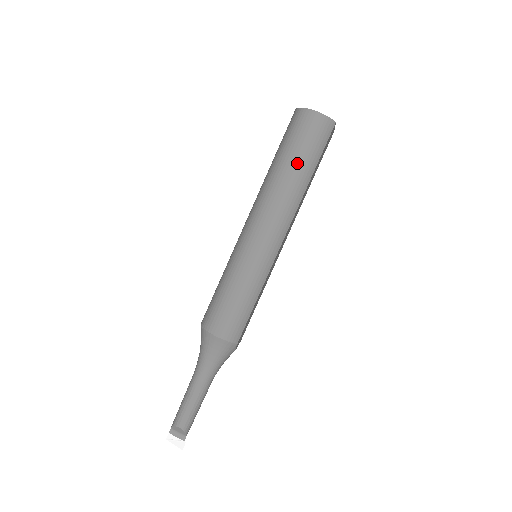
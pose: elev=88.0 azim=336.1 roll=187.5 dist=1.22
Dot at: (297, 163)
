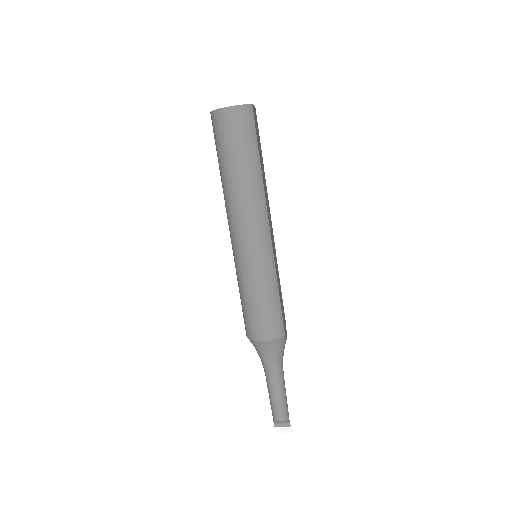
Dot at: (241, 163)
